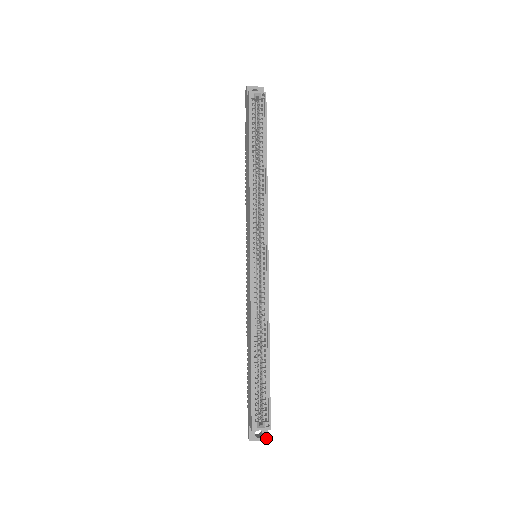
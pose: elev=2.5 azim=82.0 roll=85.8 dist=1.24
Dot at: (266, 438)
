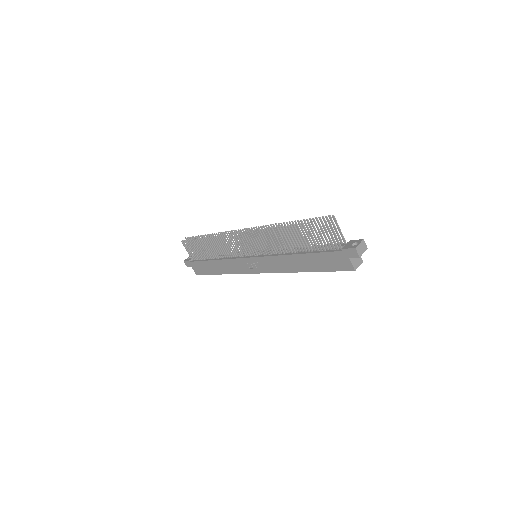
Dot at: occluded
